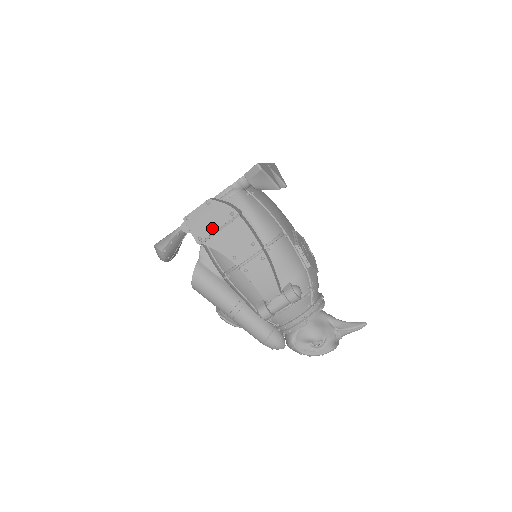
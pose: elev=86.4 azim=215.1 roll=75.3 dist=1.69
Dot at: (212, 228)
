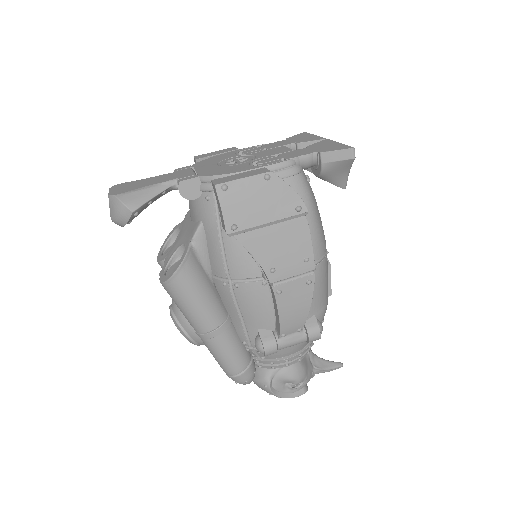
Dot at: (260, 218)
